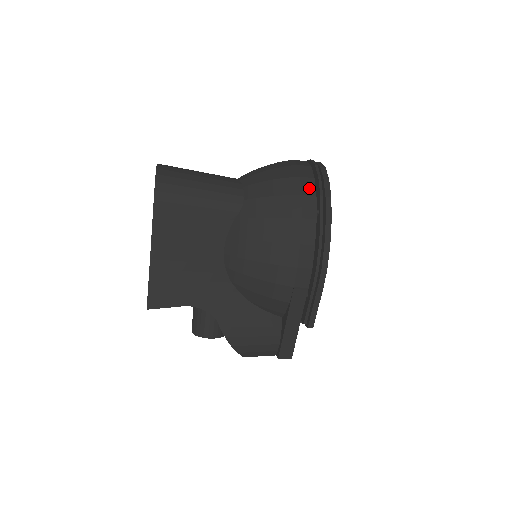
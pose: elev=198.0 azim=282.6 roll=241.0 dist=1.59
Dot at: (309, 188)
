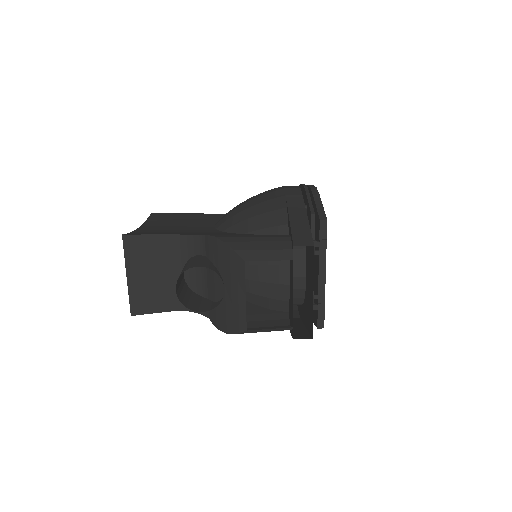
Dot at: occluded
